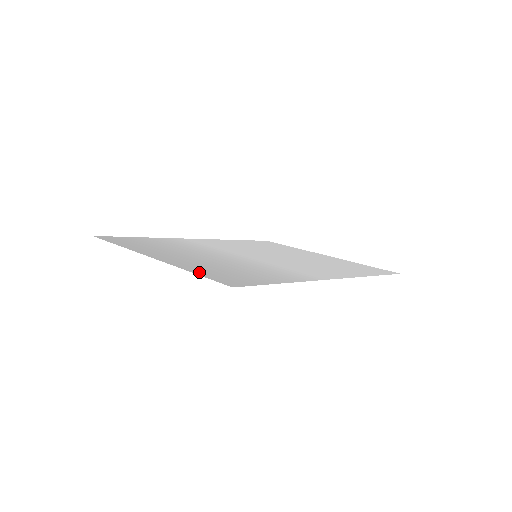
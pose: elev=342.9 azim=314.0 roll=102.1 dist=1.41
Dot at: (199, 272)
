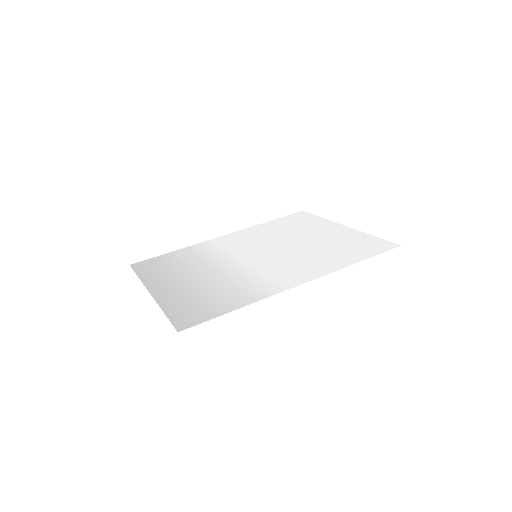
Dot at: (170, 311)
